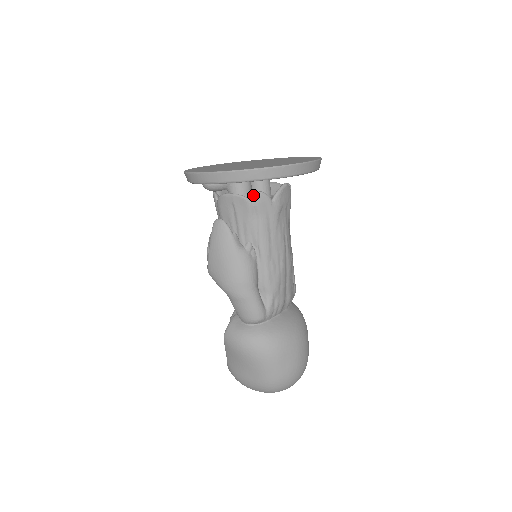
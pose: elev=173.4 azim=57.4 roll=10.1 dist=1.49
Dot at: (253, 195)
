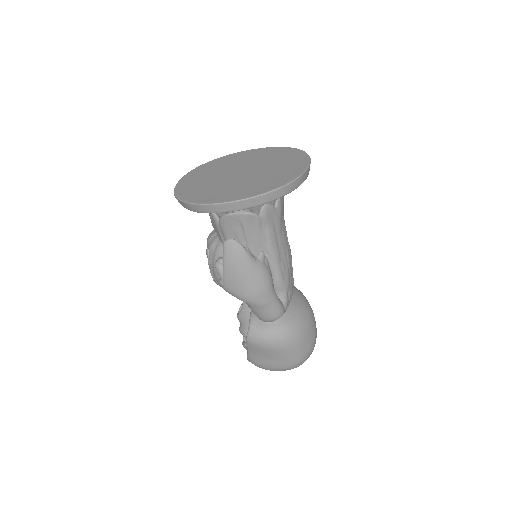
Dot at: occluded
